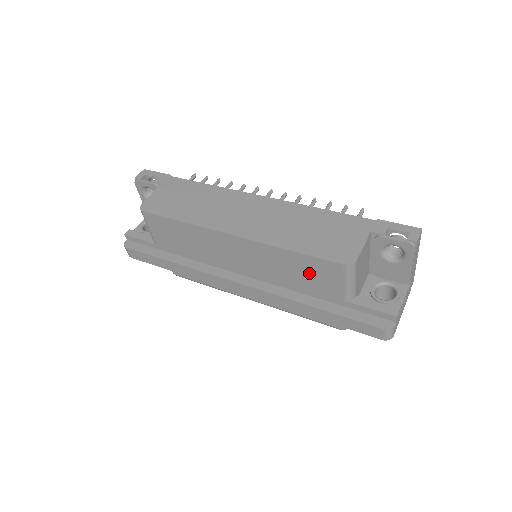
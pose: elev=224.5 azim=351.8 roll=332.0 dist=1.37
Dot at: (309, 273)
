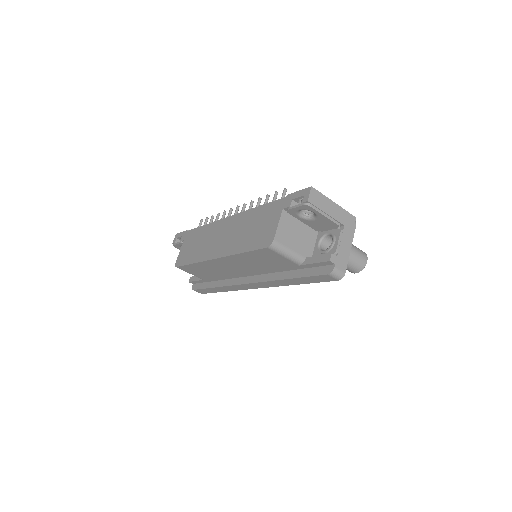
Dot at: (265, 260)
